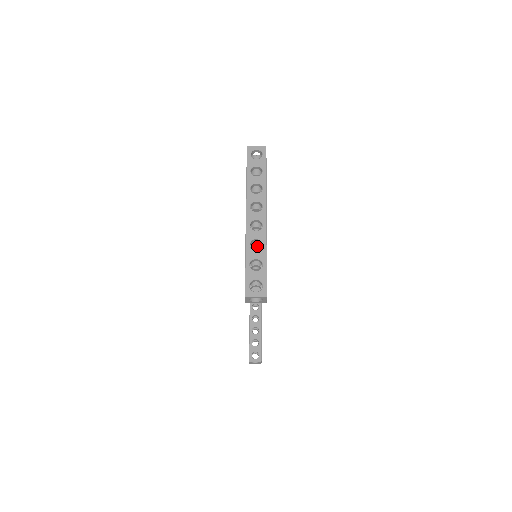
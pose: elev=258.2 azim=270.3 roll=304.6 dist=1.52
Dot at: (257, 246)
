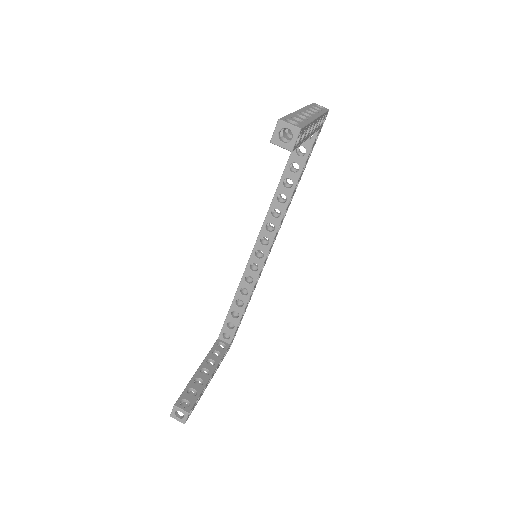
Dot at: occluded
